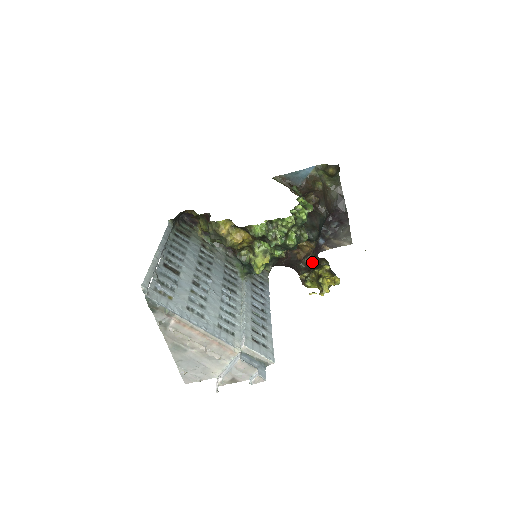
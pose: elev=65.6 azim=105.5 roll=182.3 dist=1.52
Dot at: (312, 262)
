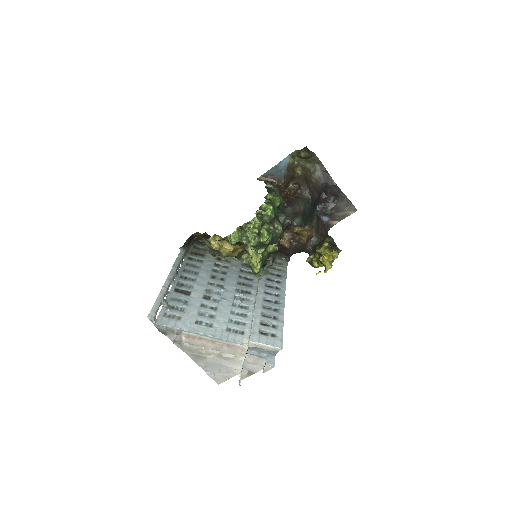
Dot at: (317, 242)
